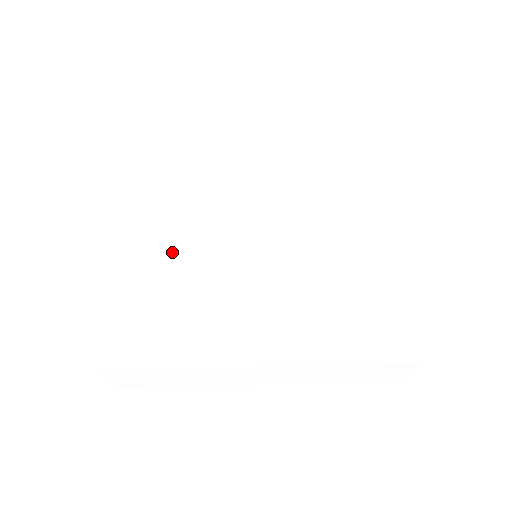
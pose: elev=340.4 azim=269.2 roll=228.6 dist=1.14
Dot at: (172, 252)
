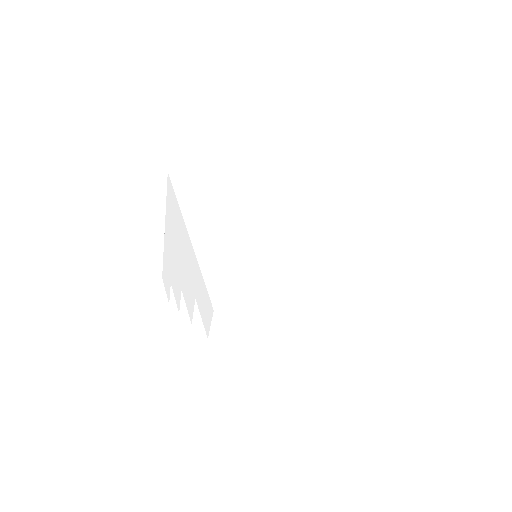
Dot at: (231, 242)
